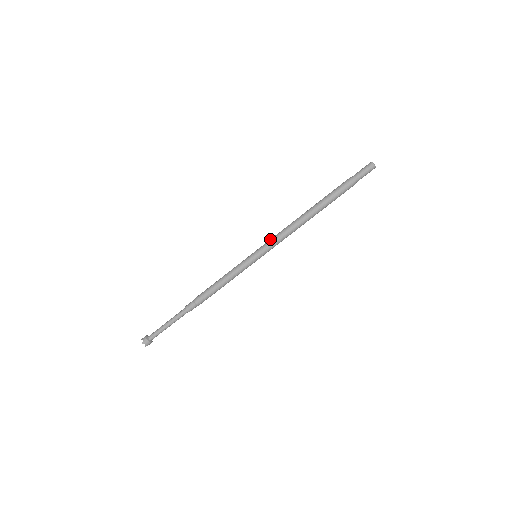
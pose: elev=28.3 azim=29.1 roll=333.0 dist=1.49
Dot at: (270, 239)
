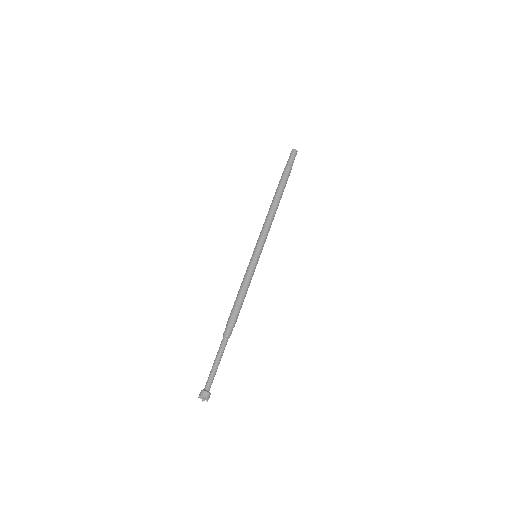
Dot at: (261, 236)
